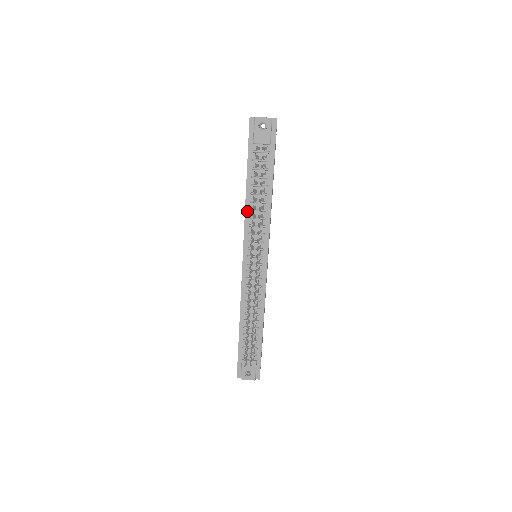
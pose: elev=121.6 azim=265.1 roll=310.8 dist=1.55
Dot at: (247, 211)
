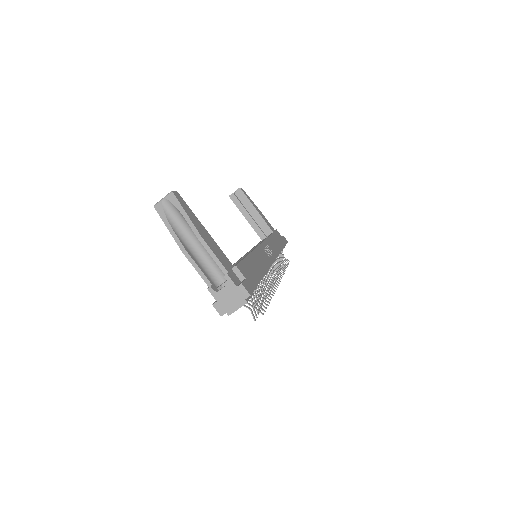
Dot at: occluded
